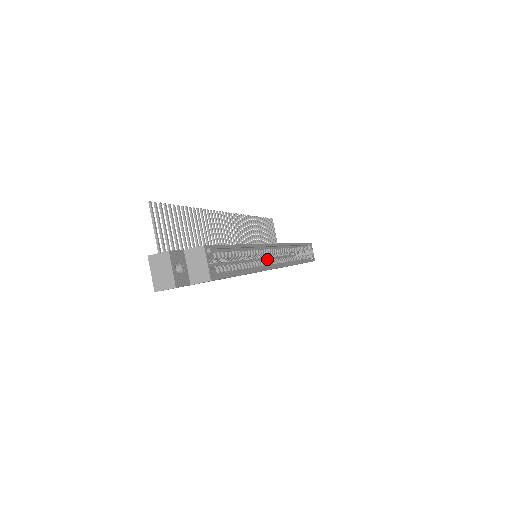
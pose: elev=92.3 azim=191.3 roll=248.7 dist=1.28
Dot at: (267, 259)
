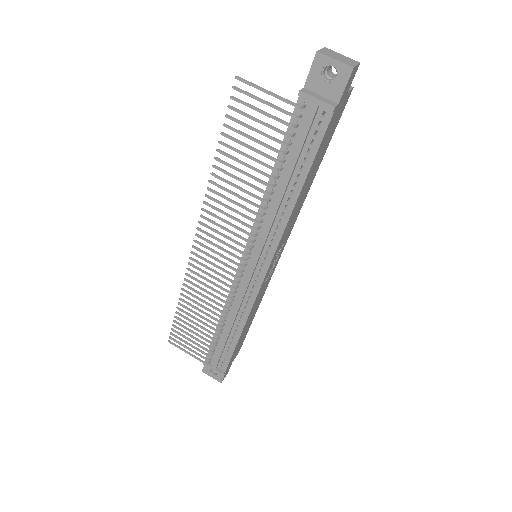
Dot at: occluded
